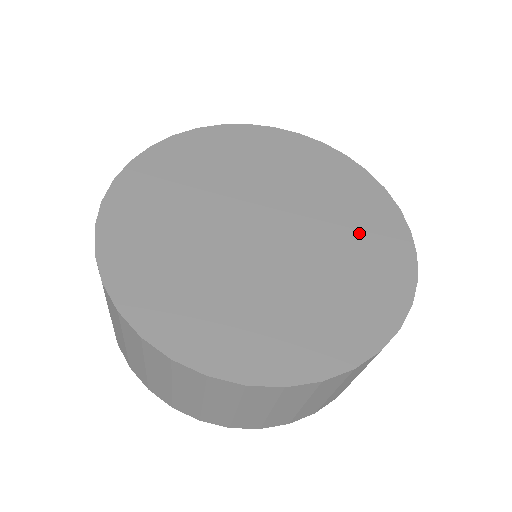
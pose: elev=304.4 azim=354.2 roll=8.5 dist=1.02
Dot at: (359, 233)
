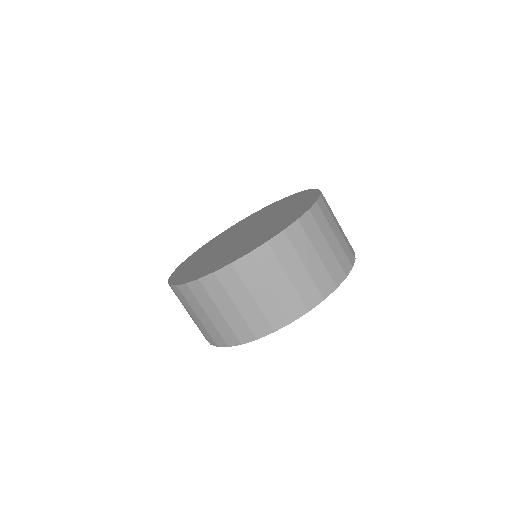
Dot at: (281, 221)
